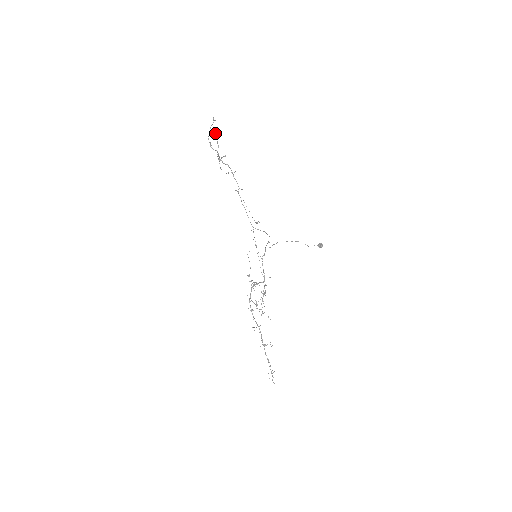
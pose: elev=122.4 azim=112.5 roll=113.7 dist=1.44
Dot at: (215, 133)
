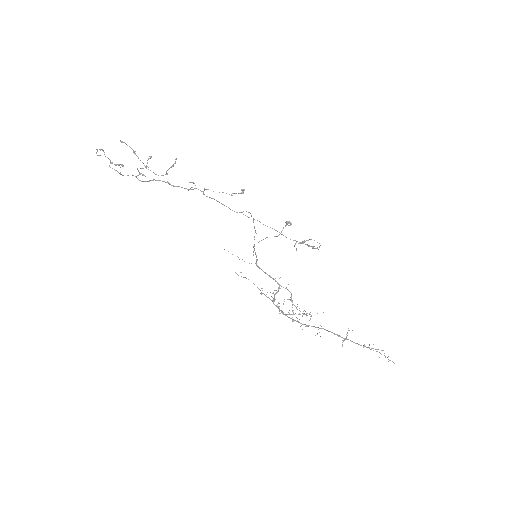
Dot at: (120, 141)
